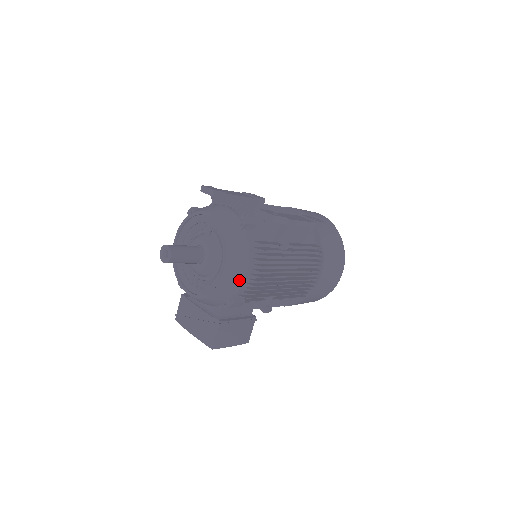
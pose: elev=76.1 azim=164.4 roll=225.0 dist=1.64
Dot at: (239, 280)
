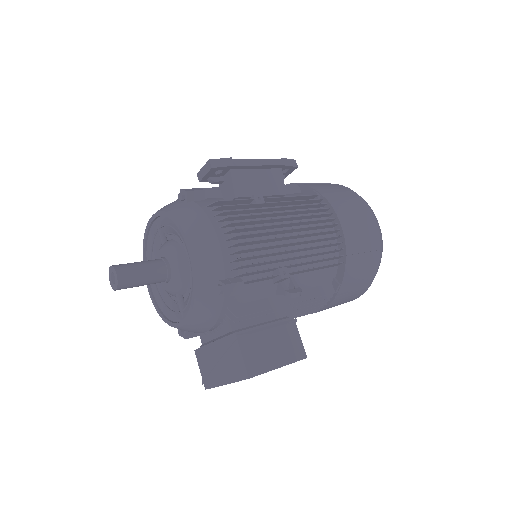
Dot at: (213, 253)
